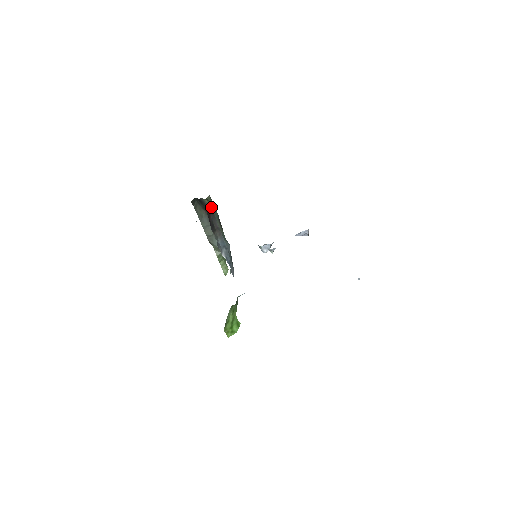
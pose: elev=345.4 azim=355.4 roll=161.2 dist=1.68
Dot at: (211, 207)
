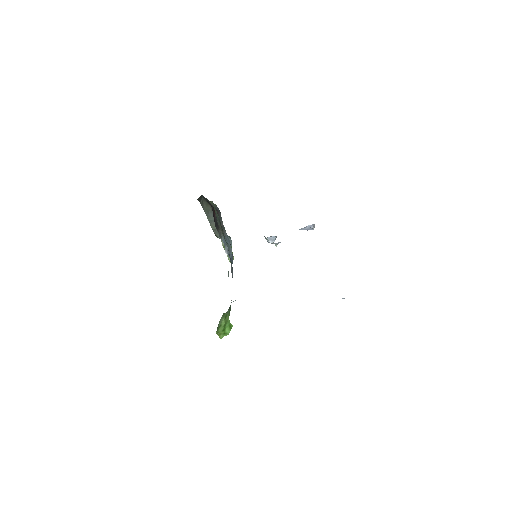
Dot at: (215, 207)
